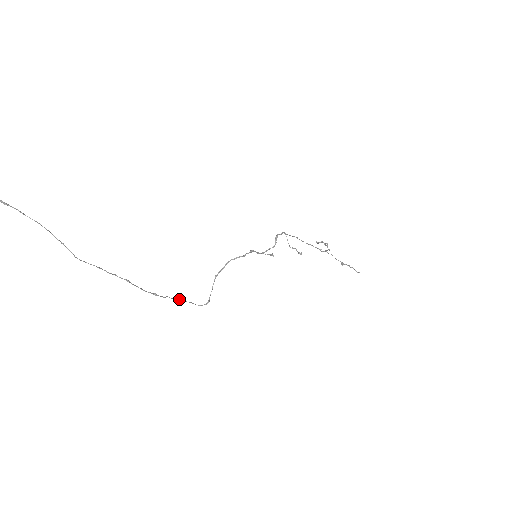
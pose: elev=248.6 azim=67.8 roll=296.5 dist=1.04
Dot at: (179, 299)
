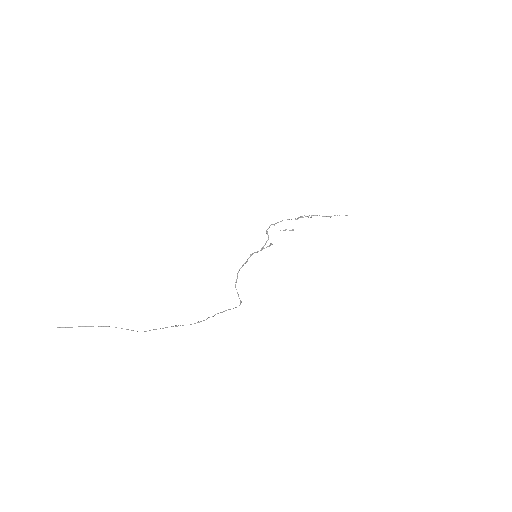
Dot at: occluded
